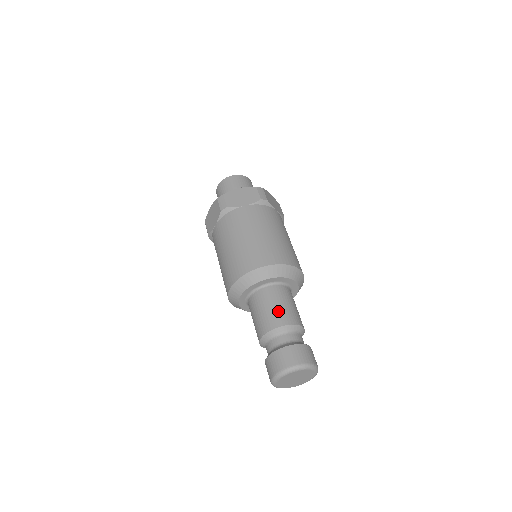
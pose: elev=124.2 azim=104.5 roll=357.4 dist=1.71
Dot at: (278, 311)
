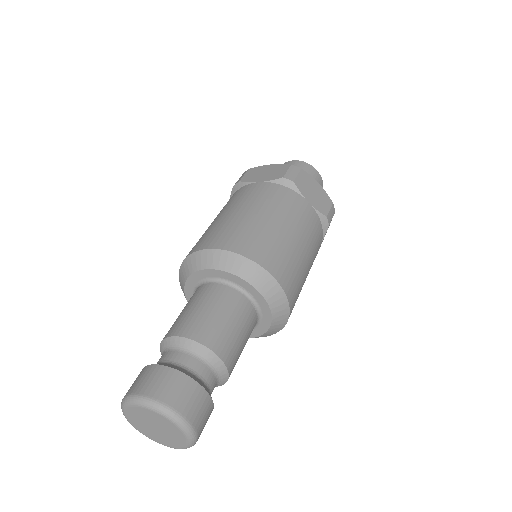
Dot at: (193, 316)
